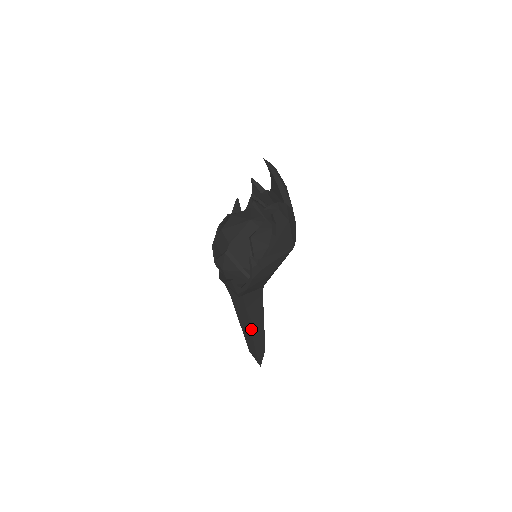
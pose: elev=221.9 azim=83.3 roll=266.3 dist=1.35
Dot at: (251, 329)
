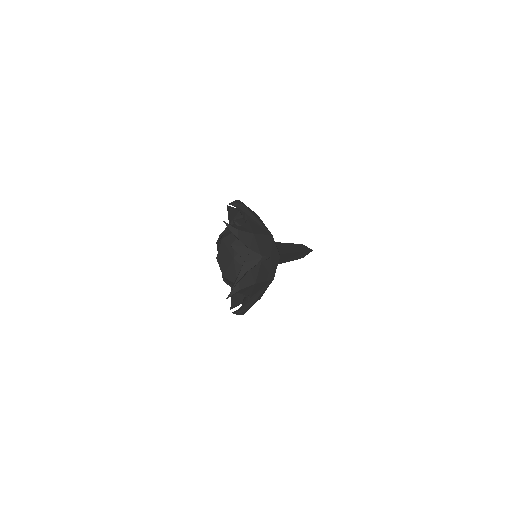
Dot at: (284, 262)
